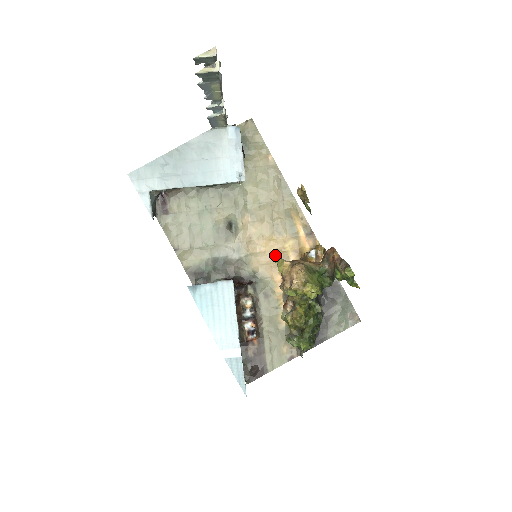
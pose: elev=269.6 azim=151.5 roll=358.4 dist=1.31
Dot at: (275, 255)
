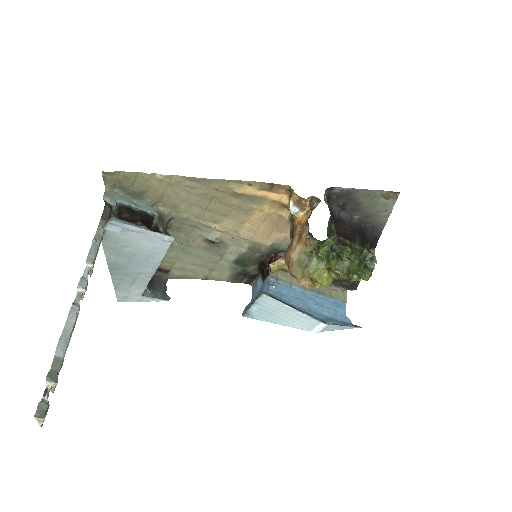
Dot at: (268, 224)
